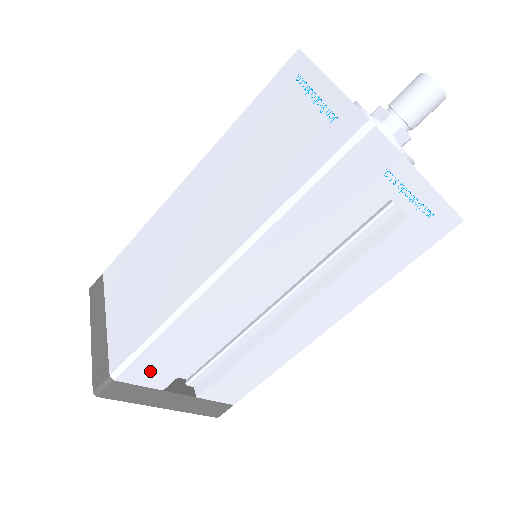
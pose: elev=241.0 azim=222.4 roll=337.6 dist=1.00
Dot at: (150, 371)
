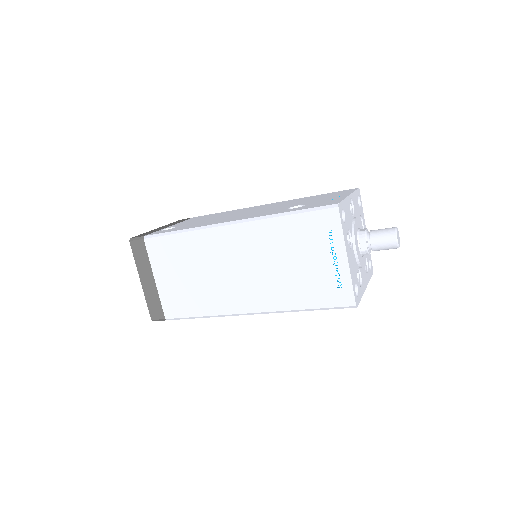
Dot at: occluded
